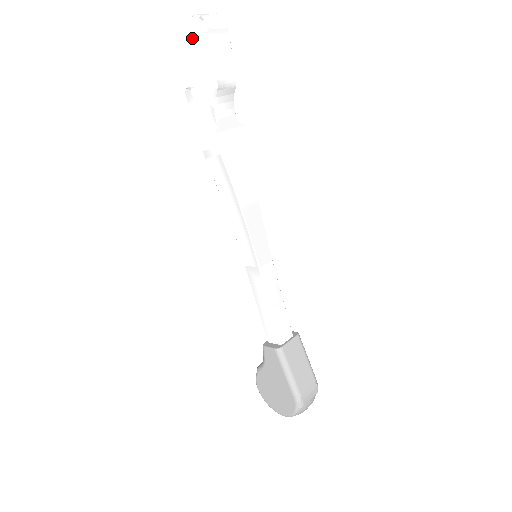
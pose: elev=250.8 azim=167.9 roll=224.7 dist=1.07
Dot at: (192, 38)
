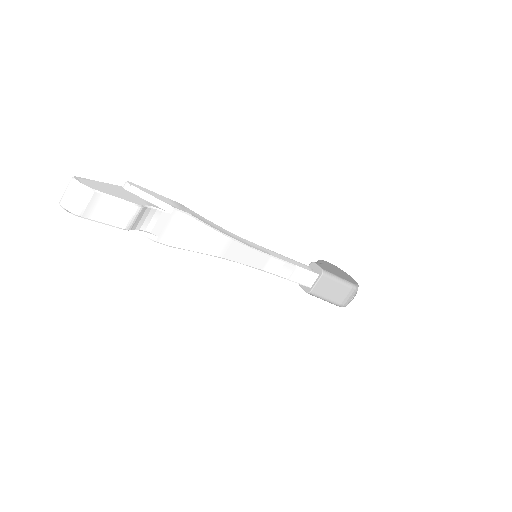
Dot at: occluded
